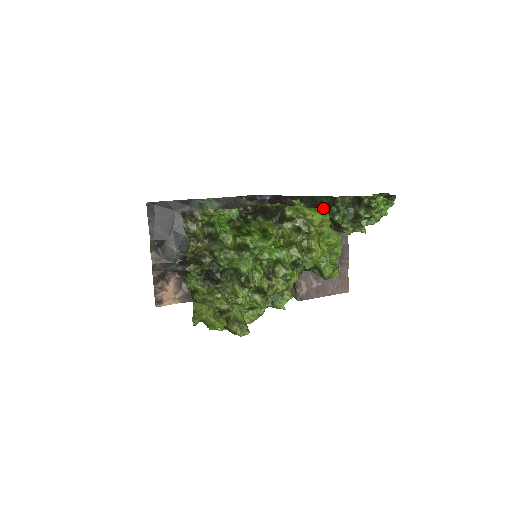
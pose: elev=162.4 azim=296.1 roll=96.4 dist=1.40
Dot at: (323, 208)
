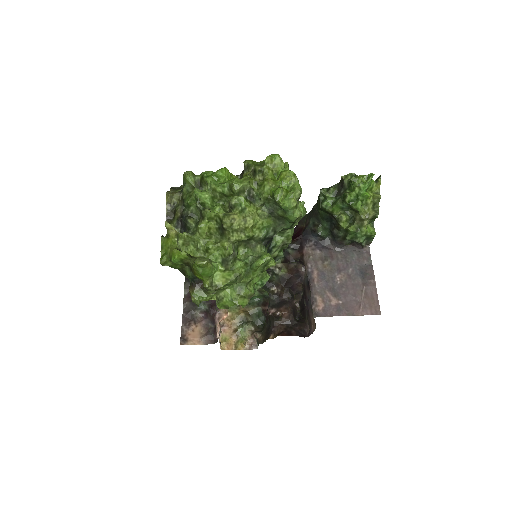
Dot at: occluded
